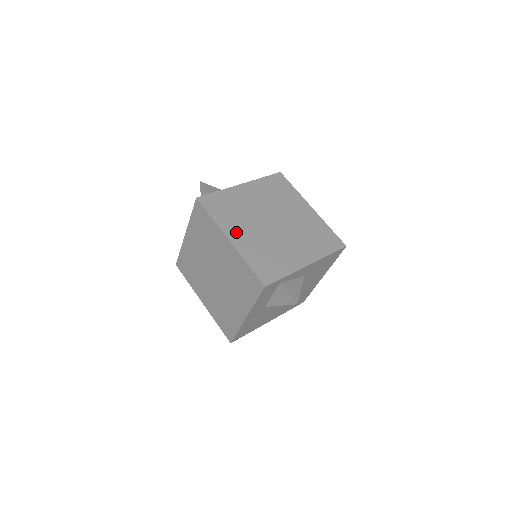
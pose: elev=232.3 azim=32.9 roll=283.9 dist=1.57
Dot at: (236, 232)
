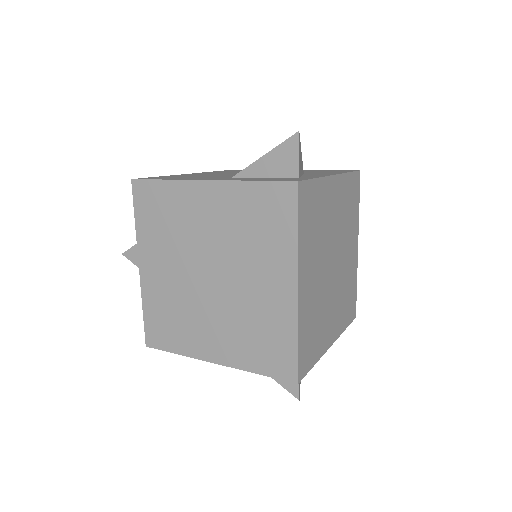
Dot at: (307, 273)
